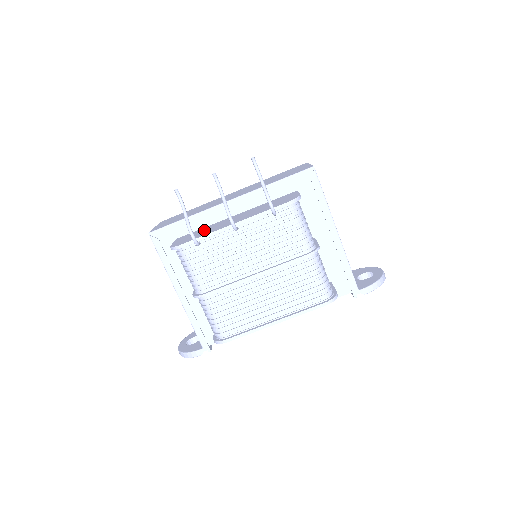
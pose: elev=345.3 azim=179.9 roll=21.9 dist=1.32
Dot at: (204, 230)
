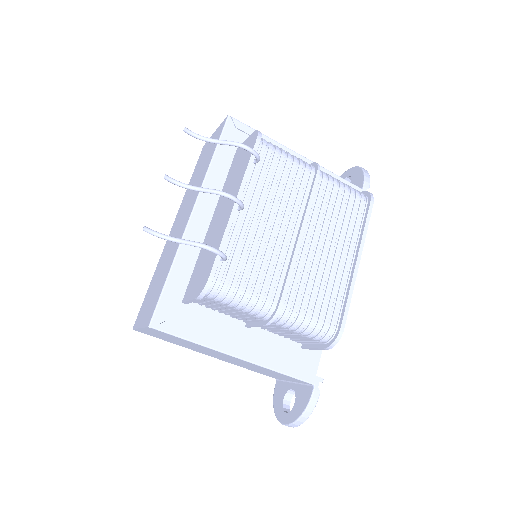
Dot at: (204, 255)
